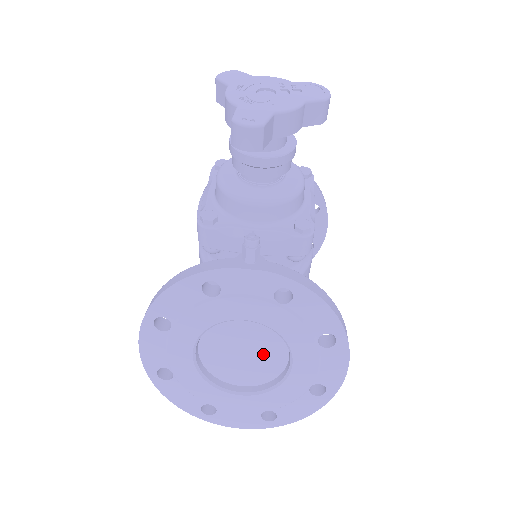
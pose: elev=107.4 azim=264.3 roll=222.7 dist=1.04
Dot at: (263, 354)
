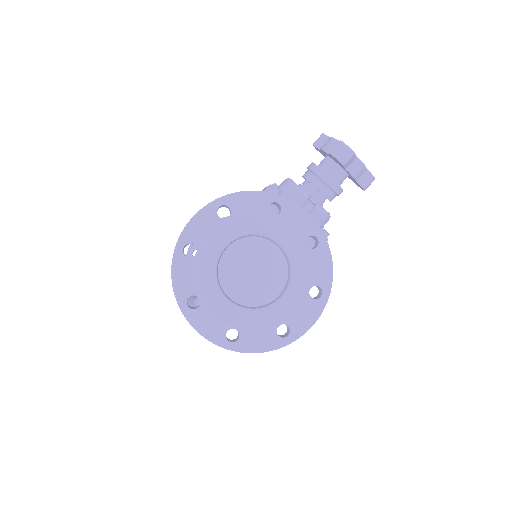
Dot at: (265, 281)
